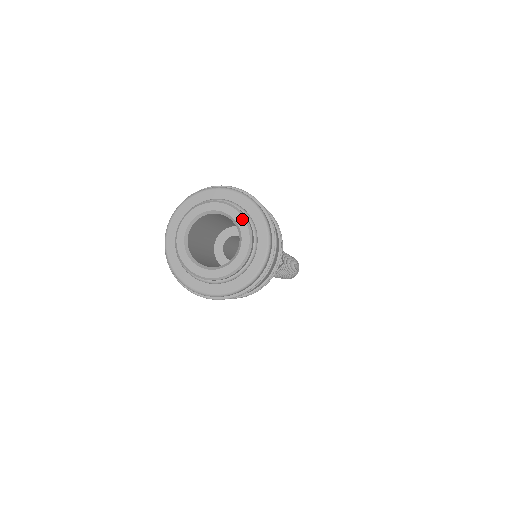
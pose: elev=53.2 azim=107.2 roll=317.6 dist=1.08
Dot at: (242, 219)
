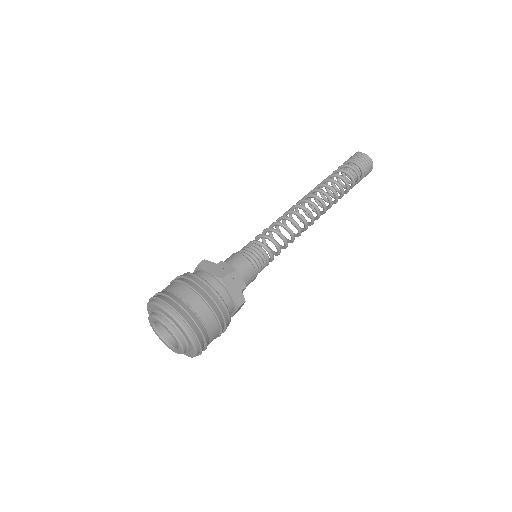
Dot at: (170, 332)
